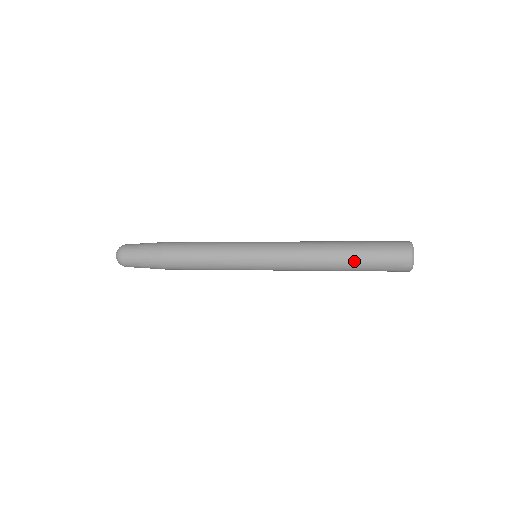
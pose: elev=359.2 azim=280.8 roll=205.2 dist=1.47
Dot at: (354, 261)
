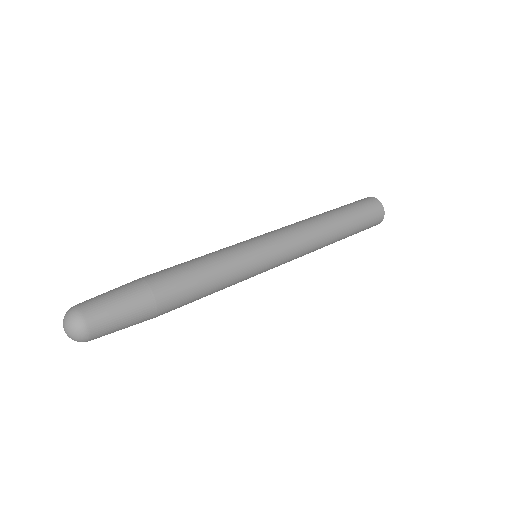
Dot at: (349, 229)
